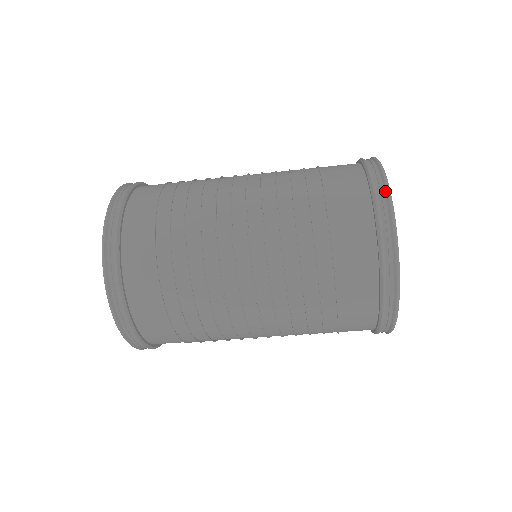
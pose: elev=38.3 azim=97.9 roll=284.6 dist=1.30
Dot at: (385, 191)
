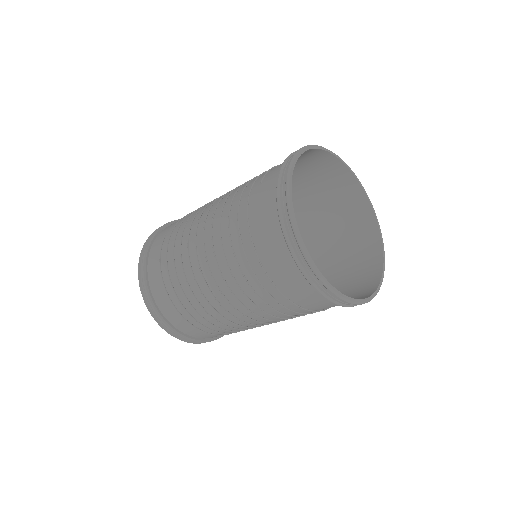
Dot at: (318, 280)
